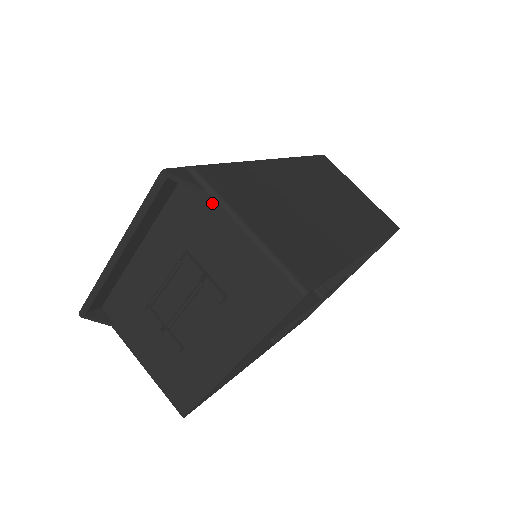
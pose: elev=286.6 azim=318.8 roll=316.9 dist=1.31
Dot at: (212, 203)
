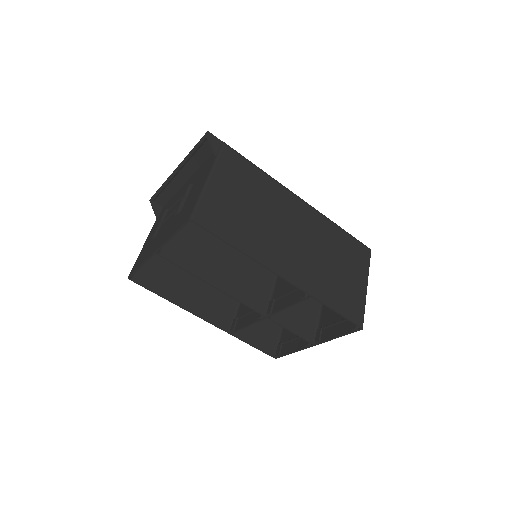
Dot at: (213, 162)
